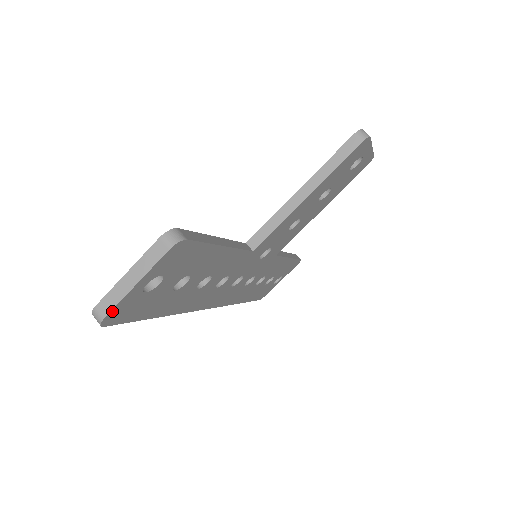
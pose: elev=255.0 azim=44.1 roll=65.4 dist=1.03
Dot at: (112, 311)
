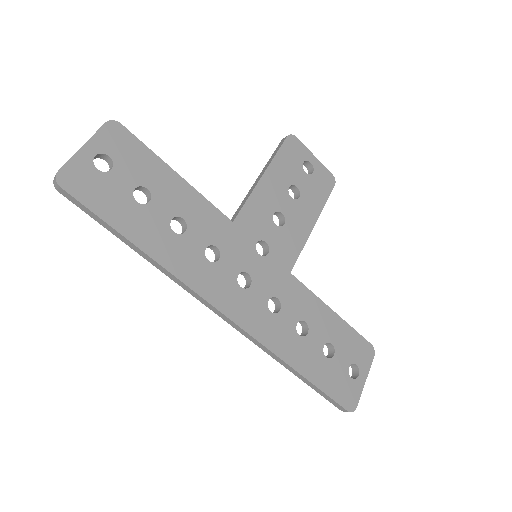
Dot at: (65, 167)
